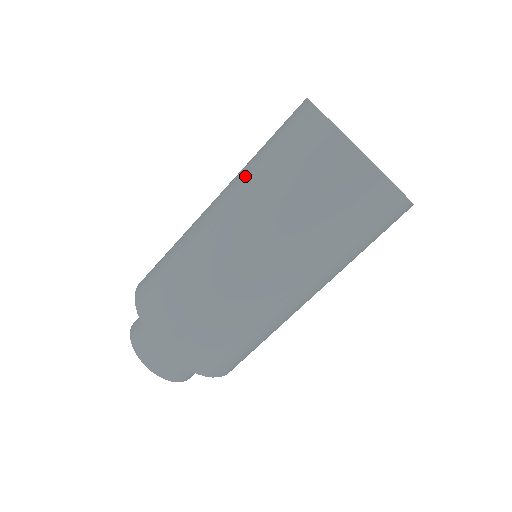
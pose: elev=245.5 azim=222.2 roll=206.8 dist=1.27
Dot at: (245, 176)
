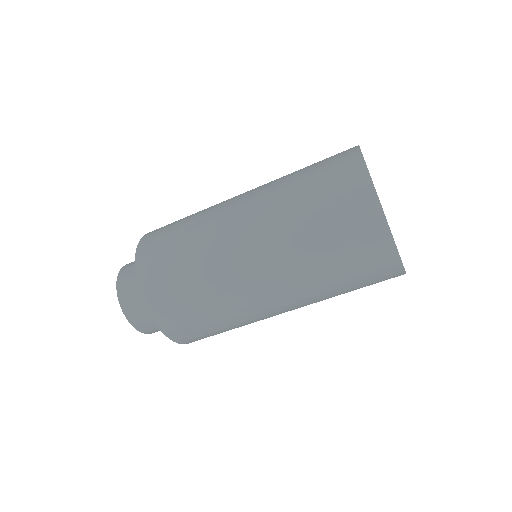
Dot at: (300, 261)
